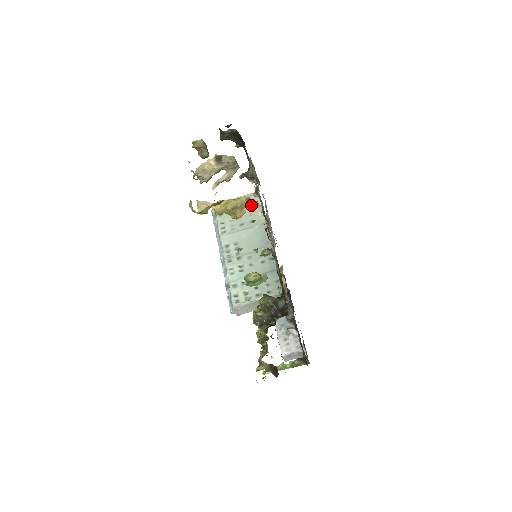
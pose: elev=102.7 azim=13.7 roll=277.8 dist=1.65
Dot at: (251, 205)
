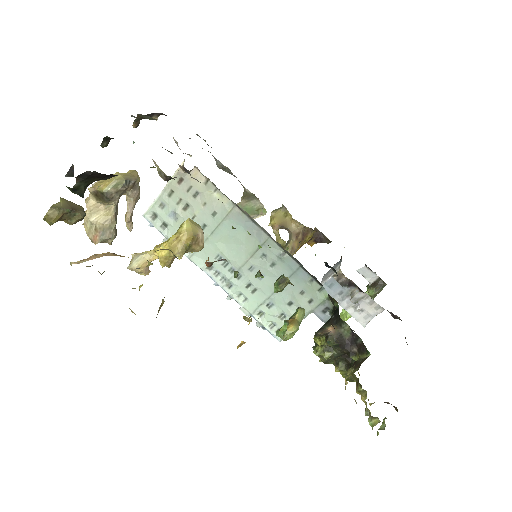
Dot at: (193, 189)
